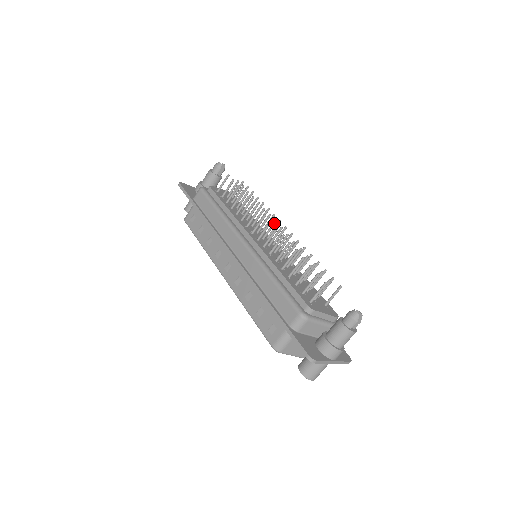
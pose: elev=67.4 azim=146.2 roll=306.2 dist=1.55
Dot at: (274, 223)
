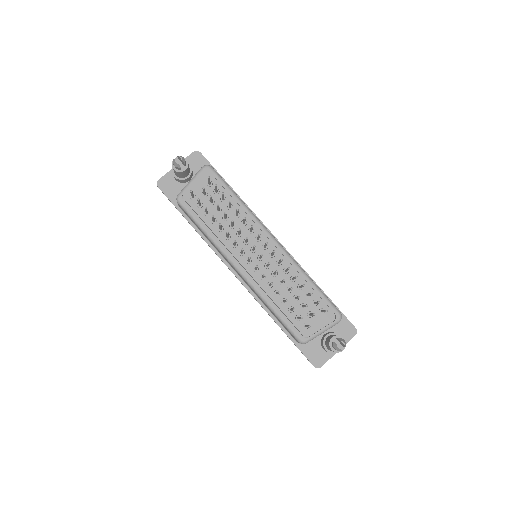
Dot at: (254, 248)
